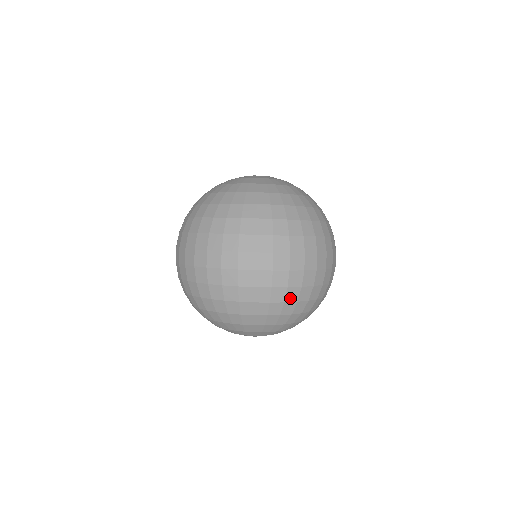
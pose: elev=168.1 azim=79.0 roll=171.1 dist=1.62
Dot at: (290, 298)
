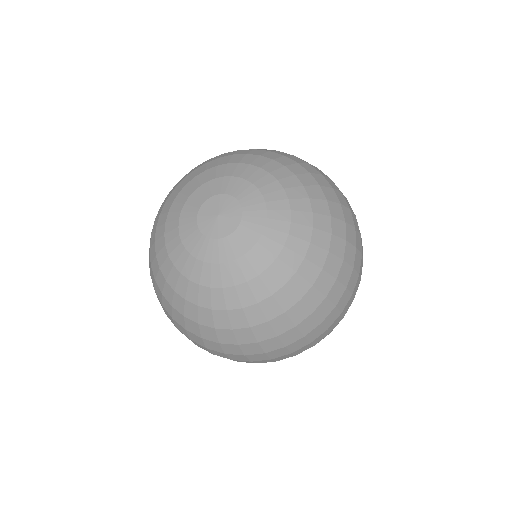
Dot at: occluded
